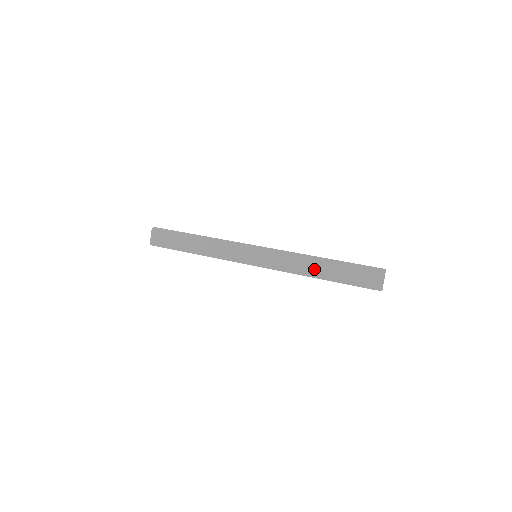
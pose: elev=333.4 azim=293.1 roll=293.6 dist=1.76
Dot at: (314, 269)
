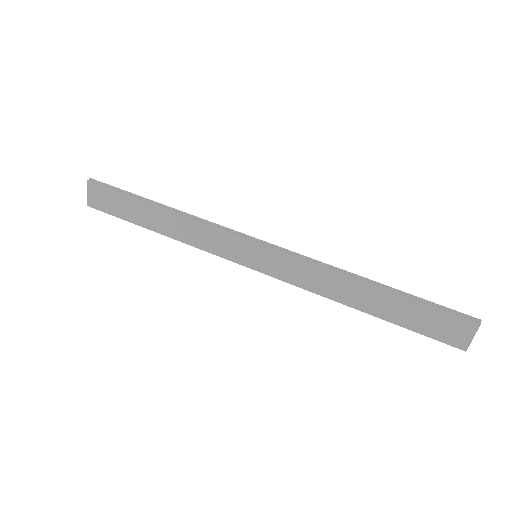
Dot at: (352, 296)
